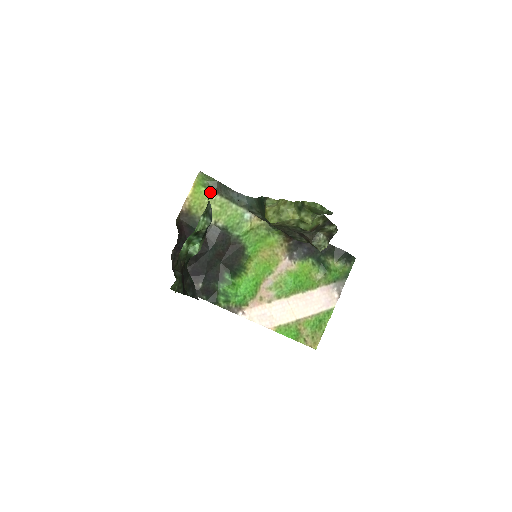
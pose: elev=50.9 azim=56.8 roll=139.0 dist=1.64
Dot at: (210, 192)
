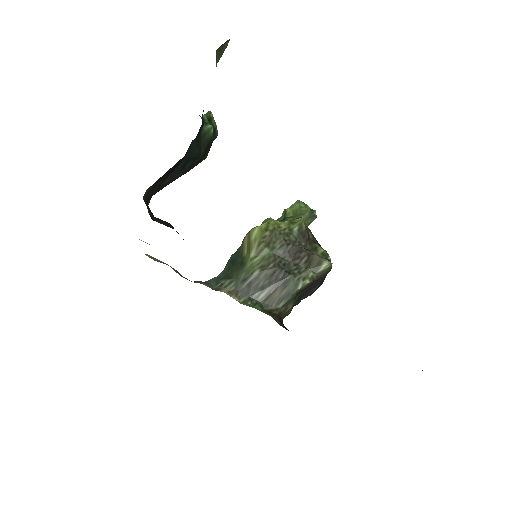
Dot at: occluded
